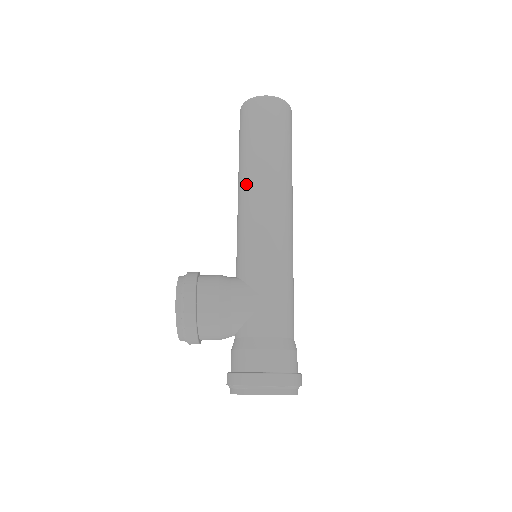
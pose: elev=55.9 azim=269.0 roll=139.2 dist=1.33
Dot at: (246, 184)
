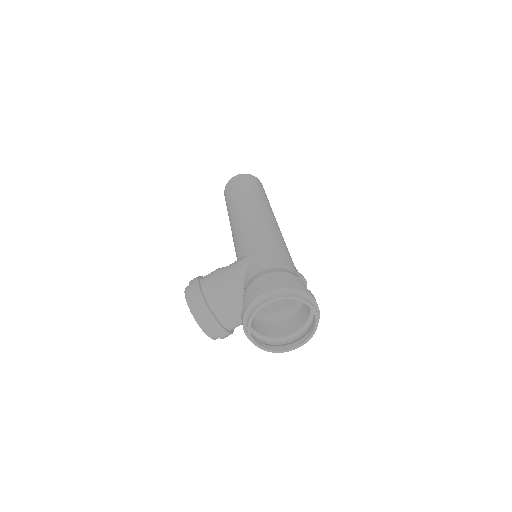
Dot at: (231, 218)
